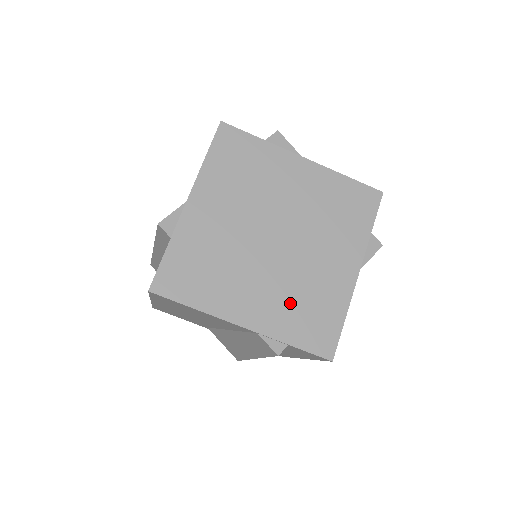
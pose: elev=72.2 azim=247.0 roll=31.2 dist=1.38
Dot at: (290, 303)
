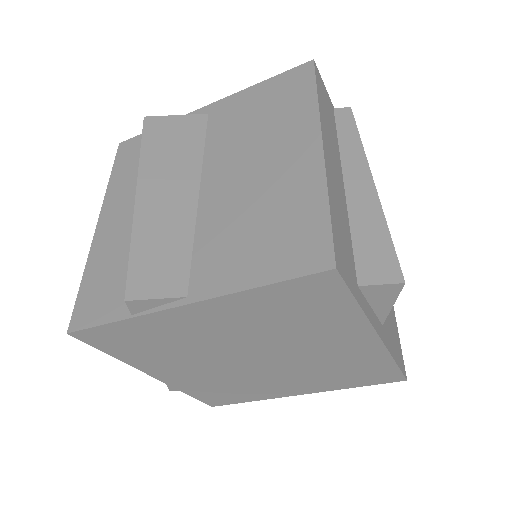
Dot at: (215, 384)
